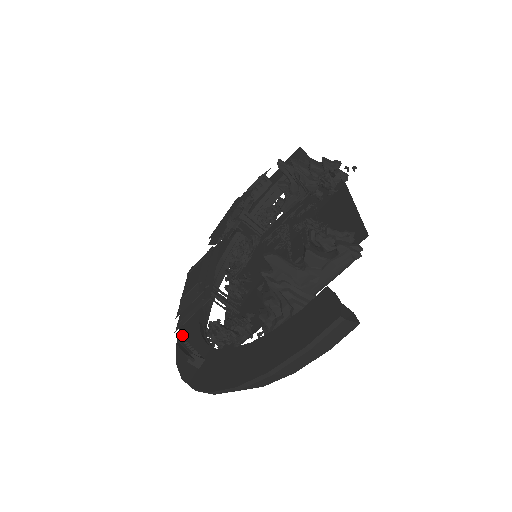
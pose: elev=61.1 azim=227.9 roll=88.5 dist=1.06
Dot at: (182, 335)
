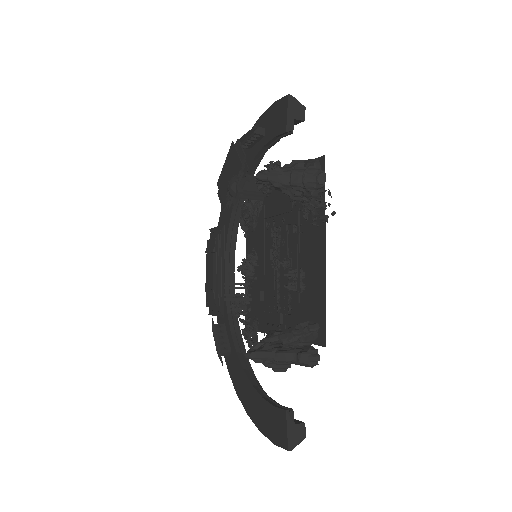
Dot at: occluded
